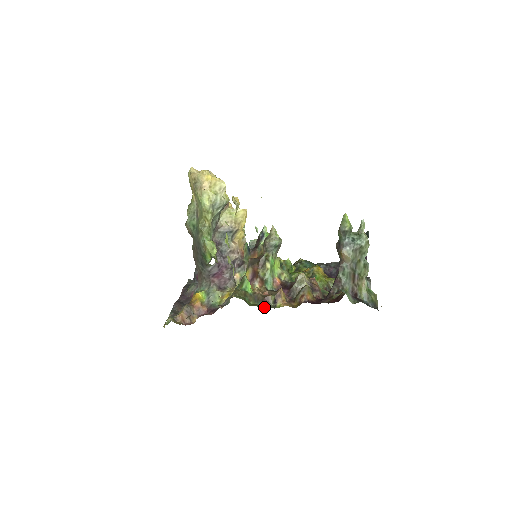
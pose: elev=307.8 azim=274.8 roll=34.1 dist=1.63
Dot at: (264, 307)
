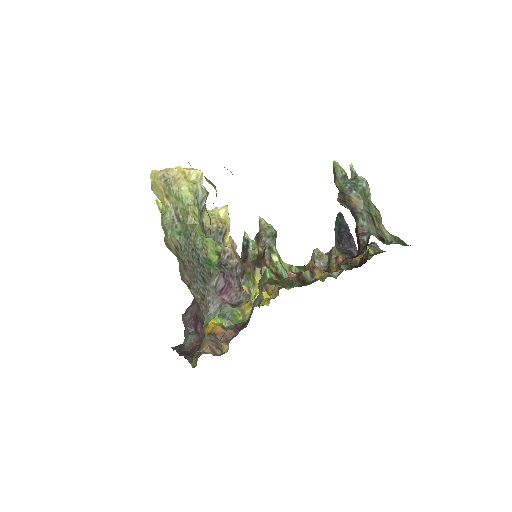
Dot at: (305, 285)
